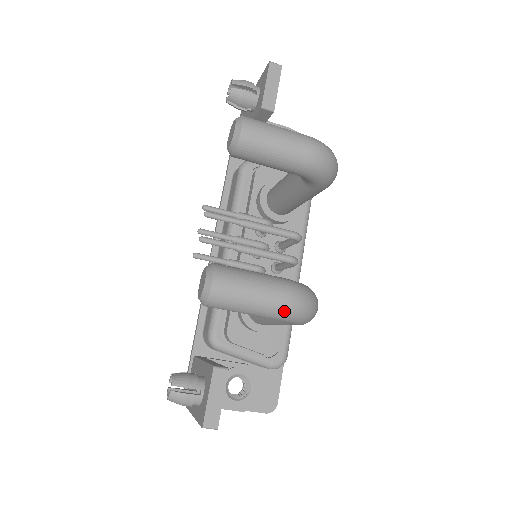
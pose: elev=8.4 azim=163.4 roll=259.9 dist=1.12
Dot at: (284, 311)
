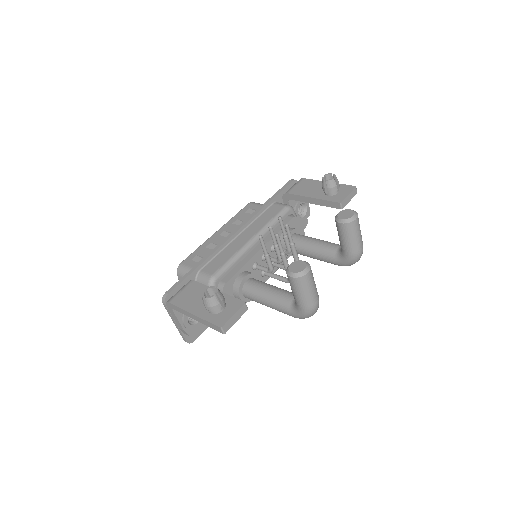
Dot at: (311, 308)
